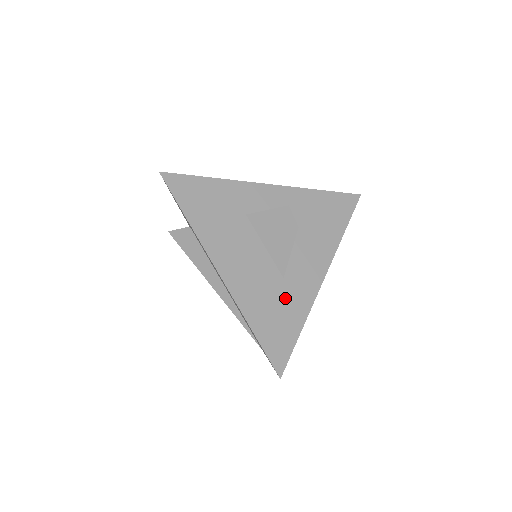
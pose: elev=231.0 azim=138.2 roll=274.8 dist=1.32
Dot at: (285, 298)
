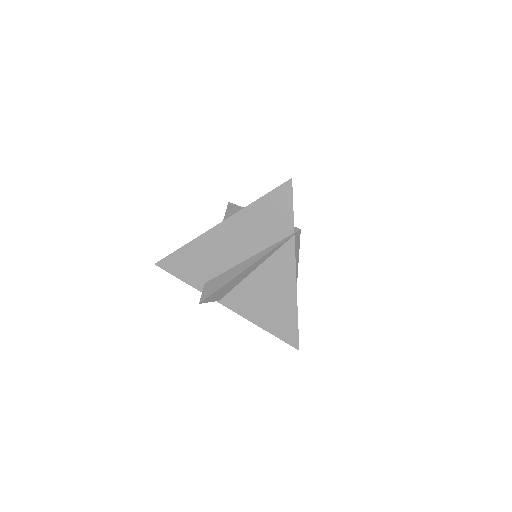
Dot at: occluded
